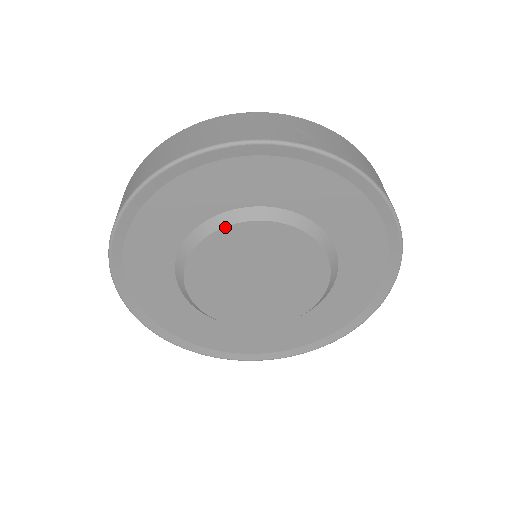
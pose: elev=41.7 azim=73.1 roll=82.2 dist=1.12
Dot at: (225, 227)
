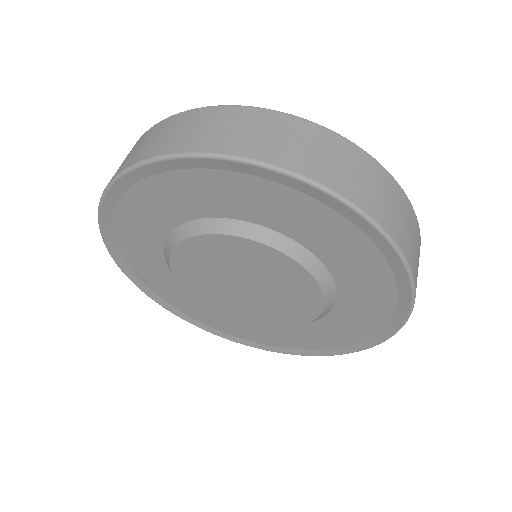
Dot at: (220, 234)
